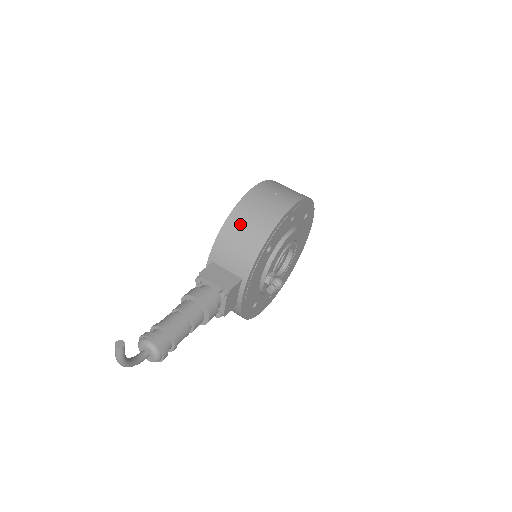
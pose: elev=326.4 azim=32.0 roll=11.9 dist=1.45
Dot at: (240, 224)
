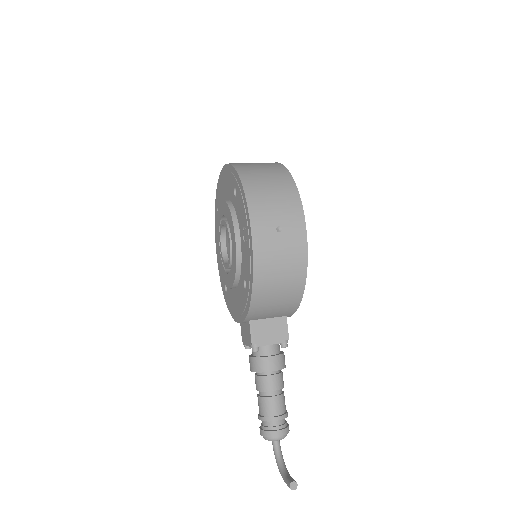
Dot at: (269, 291)
